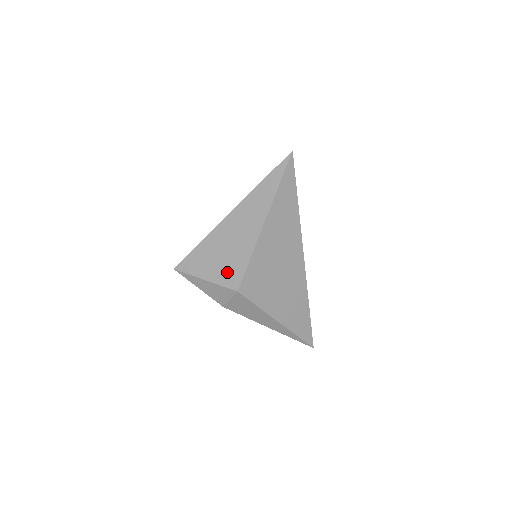
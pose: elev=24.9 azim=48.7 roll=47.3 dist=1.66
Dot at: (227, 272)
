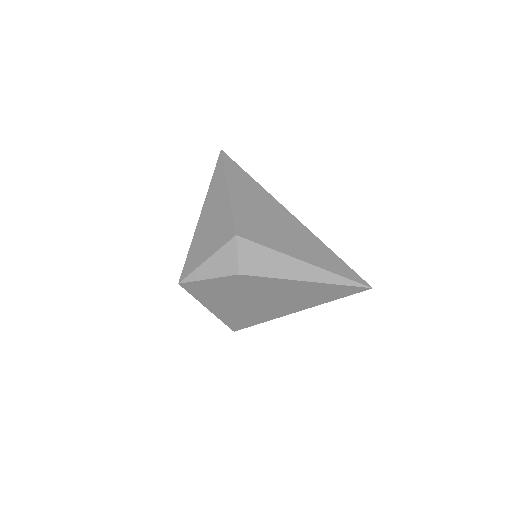
Dot at: (220, 236)
